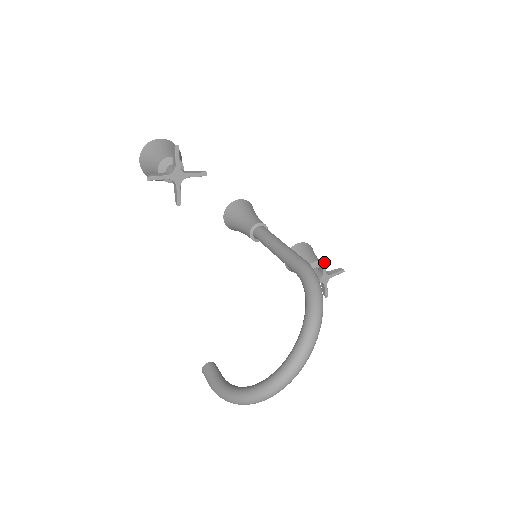
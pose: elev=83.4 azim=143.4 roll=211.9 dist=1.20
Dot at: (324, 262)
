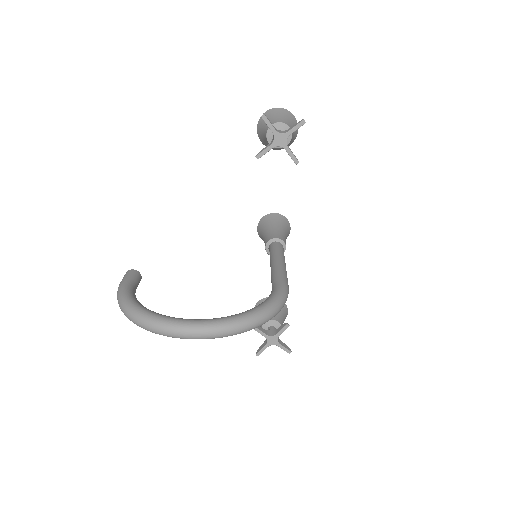
Dot at: (287, 327)
